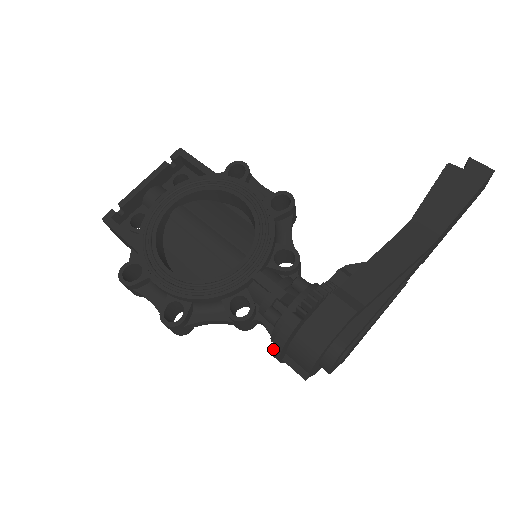
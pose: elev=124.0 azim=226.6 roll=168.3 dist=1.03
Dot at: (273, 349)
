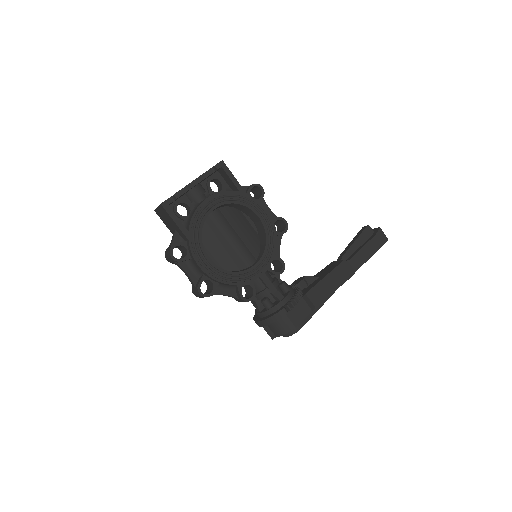
Dot at: (263, 322)
